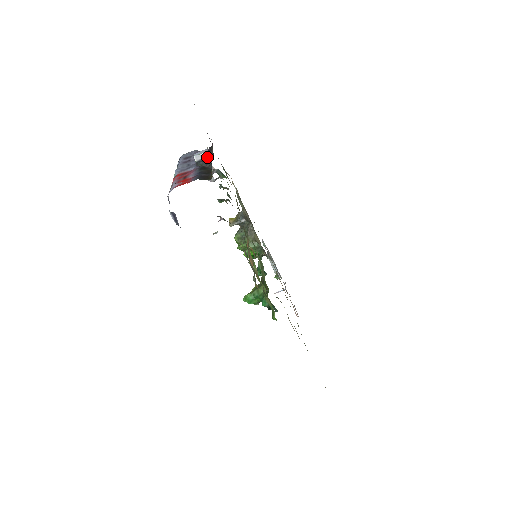
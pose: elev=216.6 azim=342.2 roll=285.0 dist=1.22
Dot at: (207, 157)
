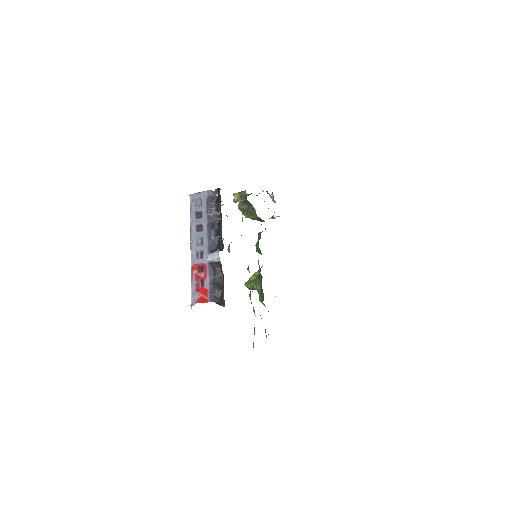
Dot at: (219, 262)
